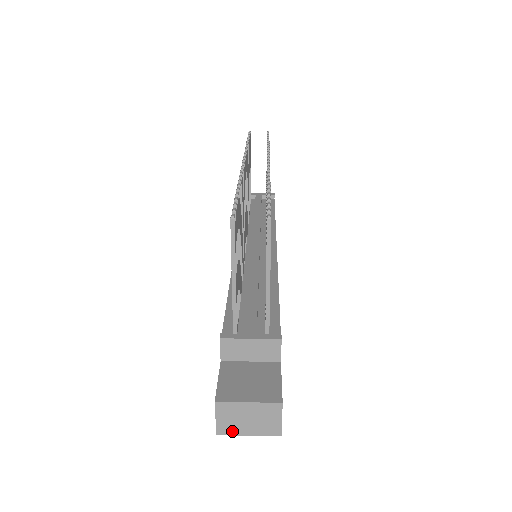
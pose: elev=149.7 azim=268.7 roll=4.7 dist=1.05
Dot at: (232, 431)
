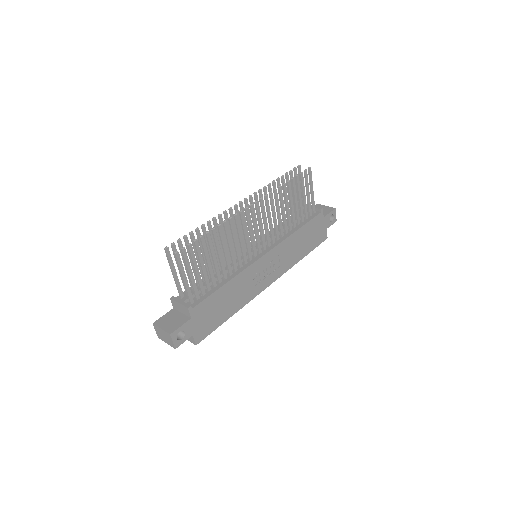
Dot at: (161, 338)
